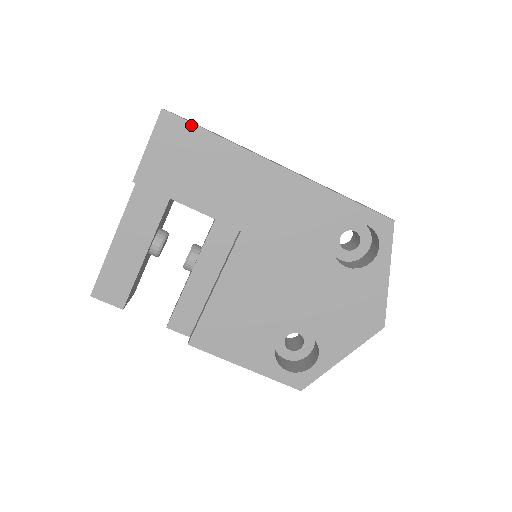
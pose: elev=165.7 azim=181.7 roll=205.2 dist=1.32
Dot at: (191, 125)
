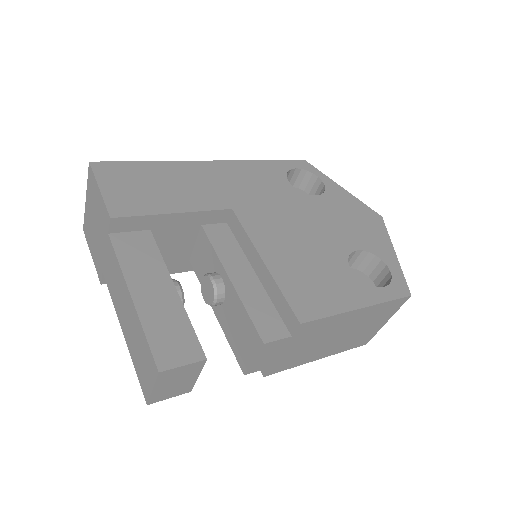
Dot at: (123, 163)
